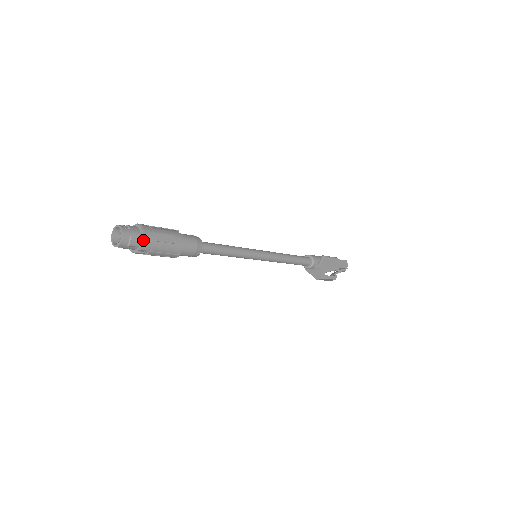
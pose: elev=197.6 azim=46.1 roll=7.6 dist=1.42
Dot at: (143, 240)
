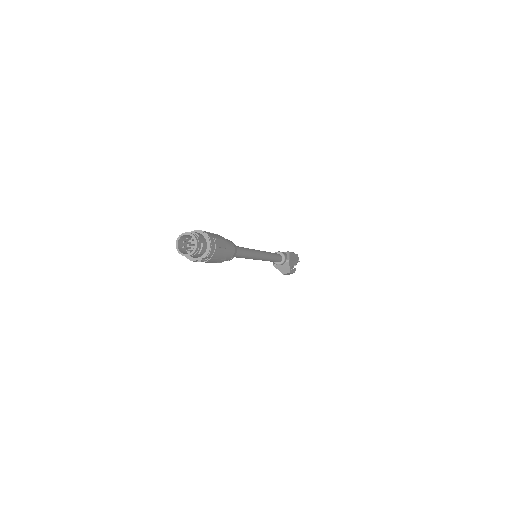
Dot at: (210, 247)
